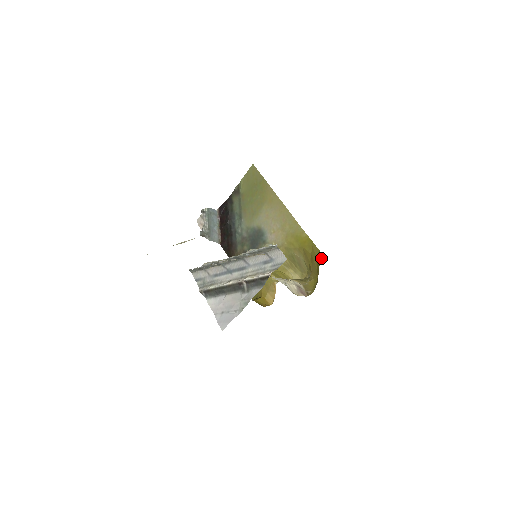
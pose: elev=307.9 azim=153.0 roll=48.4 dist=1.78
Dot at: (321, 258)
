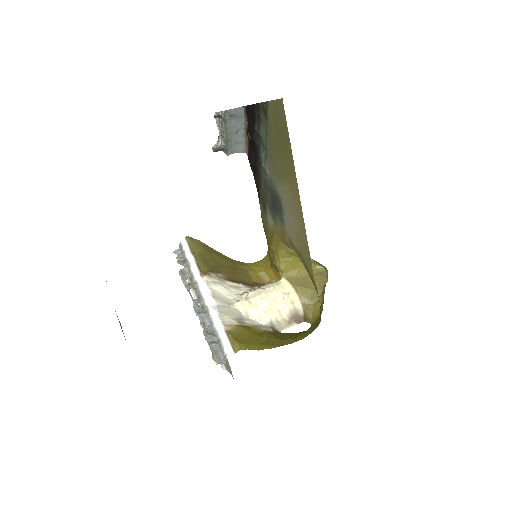
Dot at: (318, 323)
